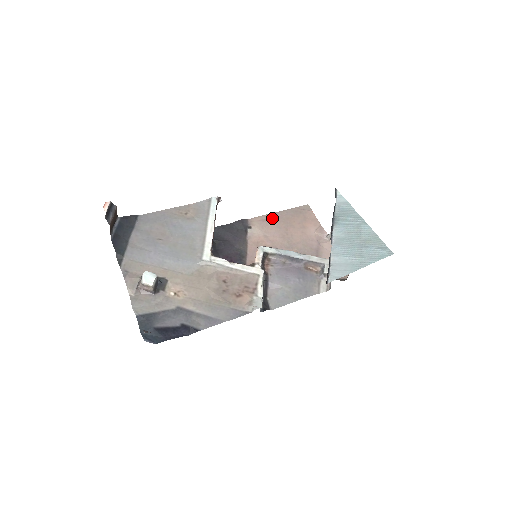
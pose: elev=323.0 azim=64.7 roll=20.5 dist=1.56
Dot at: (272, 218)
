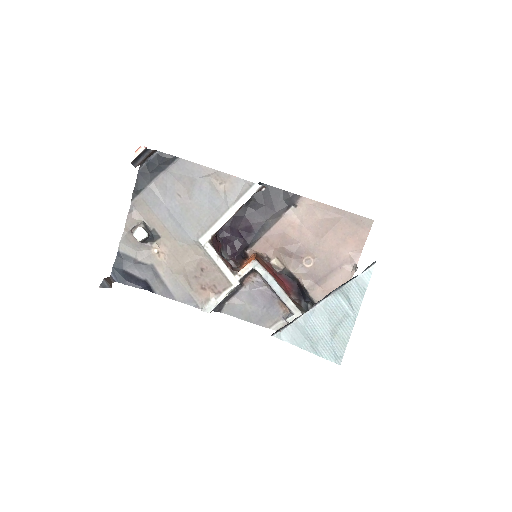
Dot at: (324, 211)
